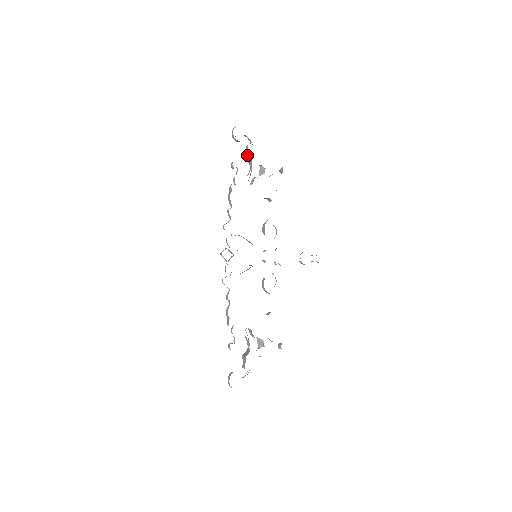
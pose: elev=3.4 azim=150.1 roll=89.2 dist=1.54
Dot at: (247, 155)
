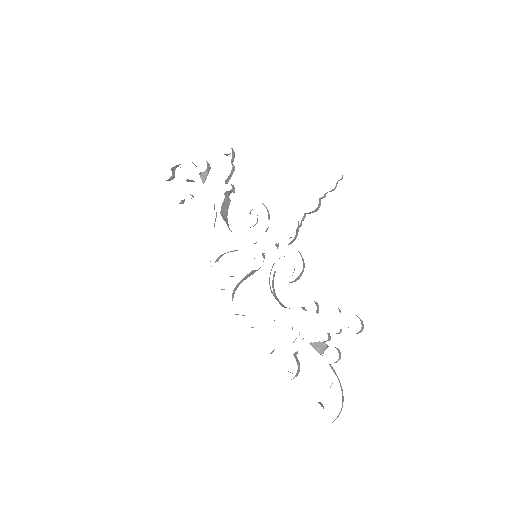
Dot at: occluded
